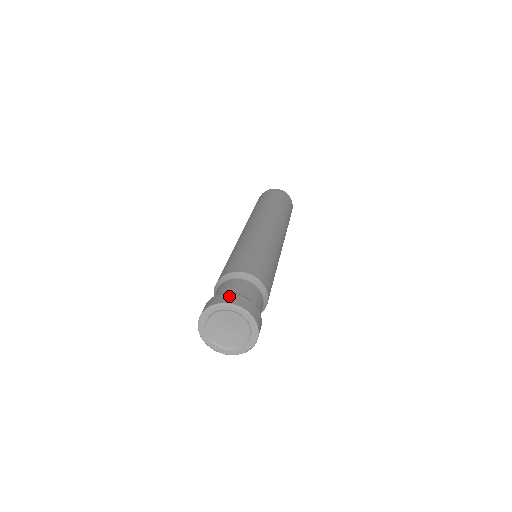
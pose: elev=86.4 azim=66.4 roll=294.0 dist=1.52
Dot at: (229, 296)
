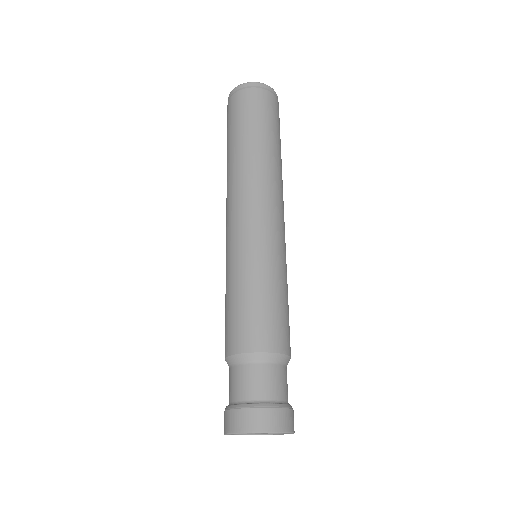
Dot at: (241, 417)
